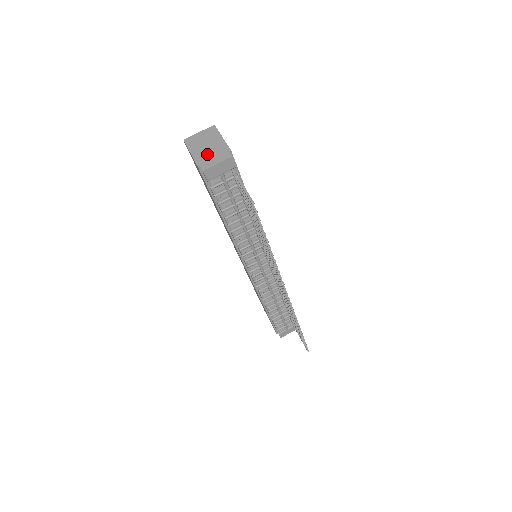
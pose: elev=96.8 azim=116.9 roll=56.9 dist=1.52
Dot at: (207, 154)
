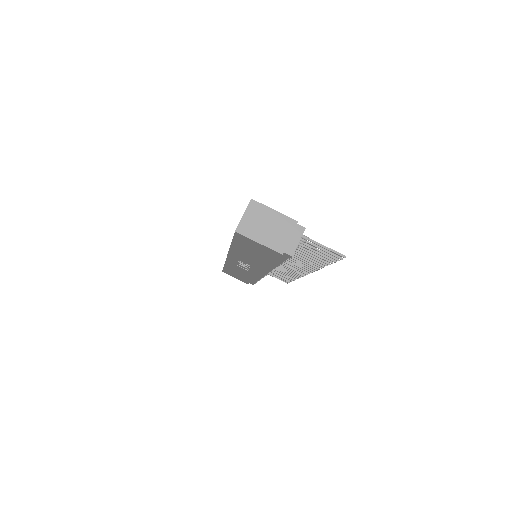
Dot at: (279, 237)
